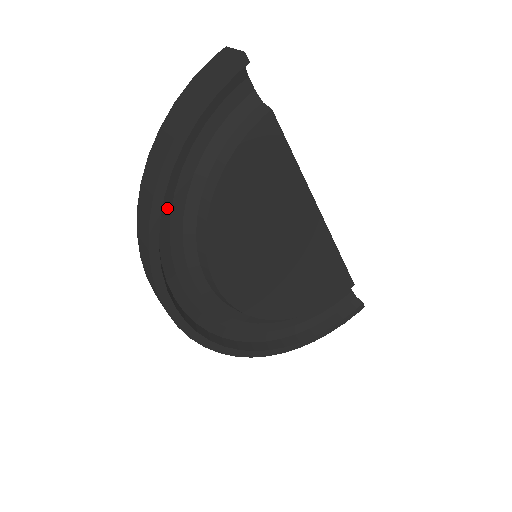
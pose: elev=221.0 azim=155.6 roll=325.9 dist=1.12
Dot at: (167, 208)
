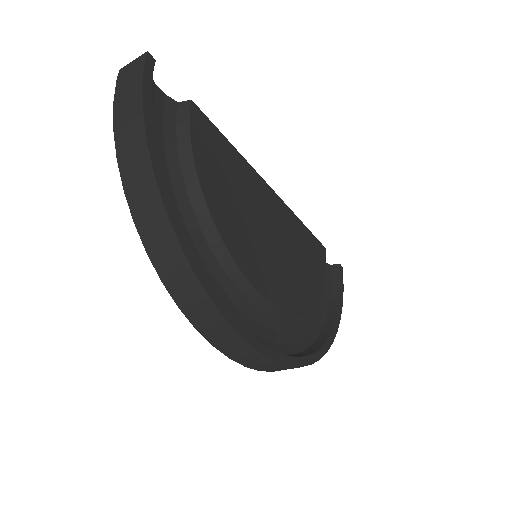
Dot at: occluded
